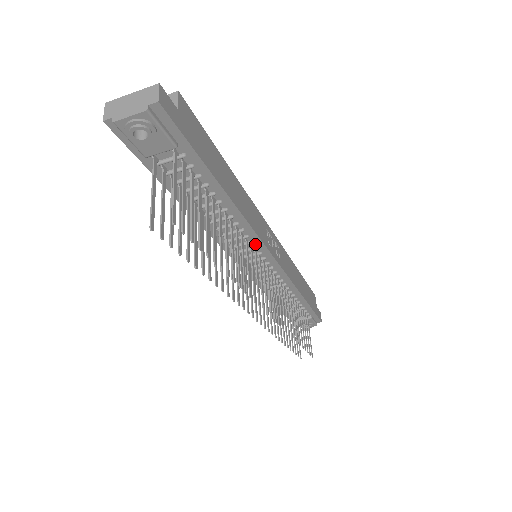
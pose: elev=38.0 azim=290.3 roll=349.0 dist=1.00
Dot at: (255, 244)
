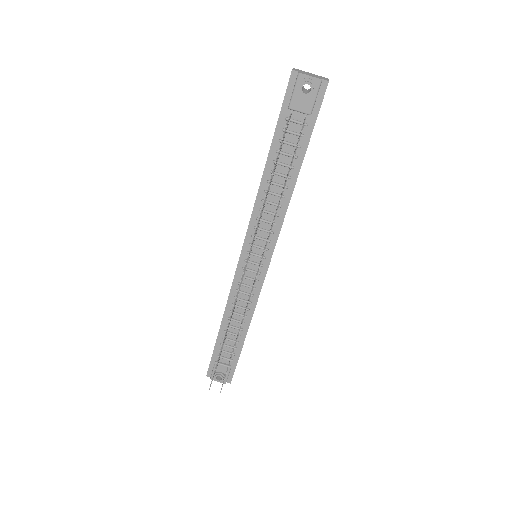
Dot at: (272, 237)
